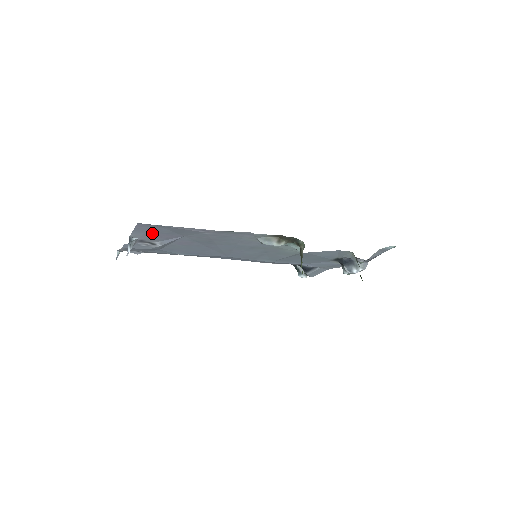
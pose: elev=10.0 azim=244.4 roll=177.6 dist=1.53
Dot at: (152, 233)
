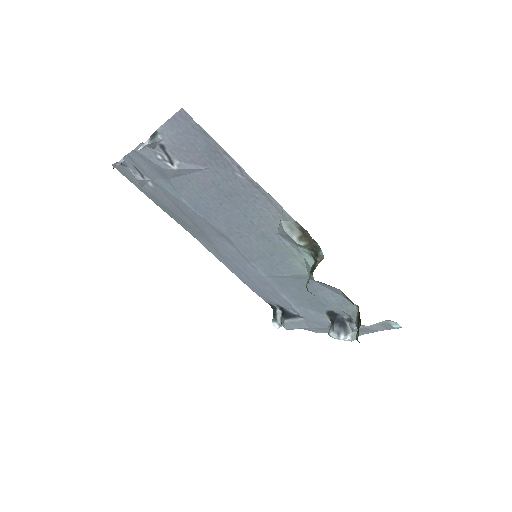
Dot at: (183, 139)
